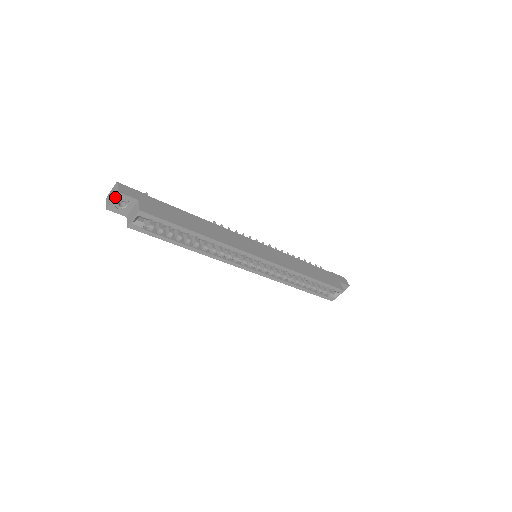
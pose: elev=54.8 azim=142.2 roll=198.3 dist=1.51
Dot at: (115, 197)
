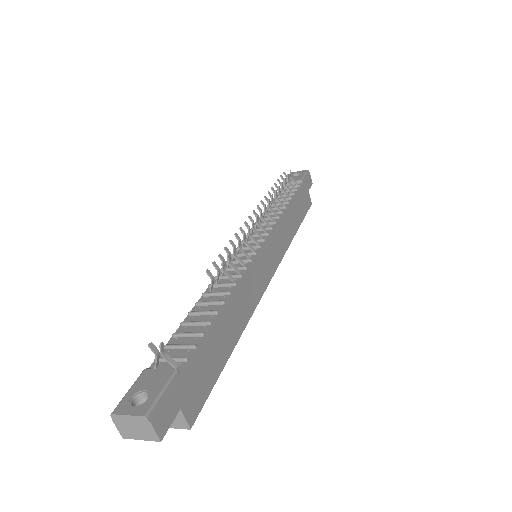
Dot at: (150, 440)
